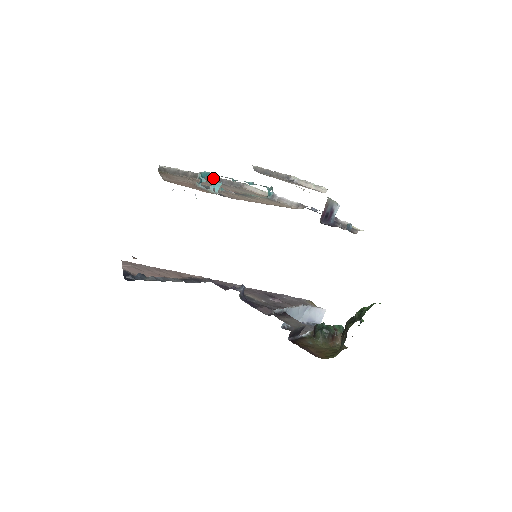
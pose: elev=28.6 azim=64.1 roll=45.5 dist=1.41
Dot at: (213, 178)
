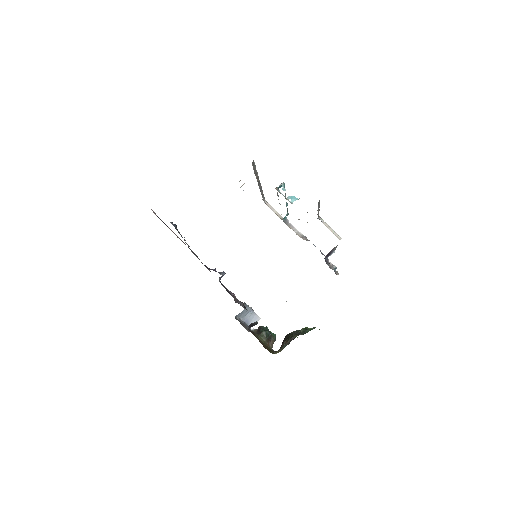
Dot at: (260, 185)
